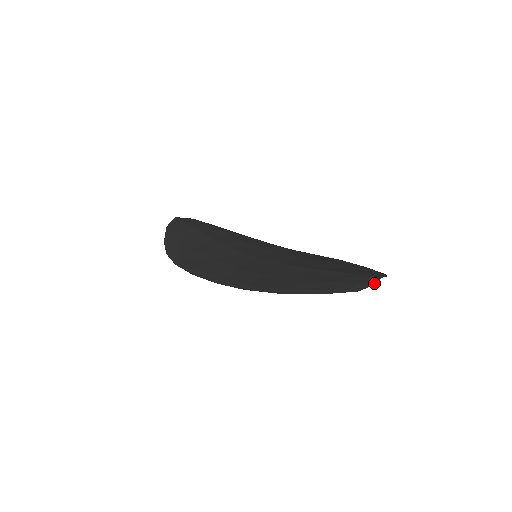
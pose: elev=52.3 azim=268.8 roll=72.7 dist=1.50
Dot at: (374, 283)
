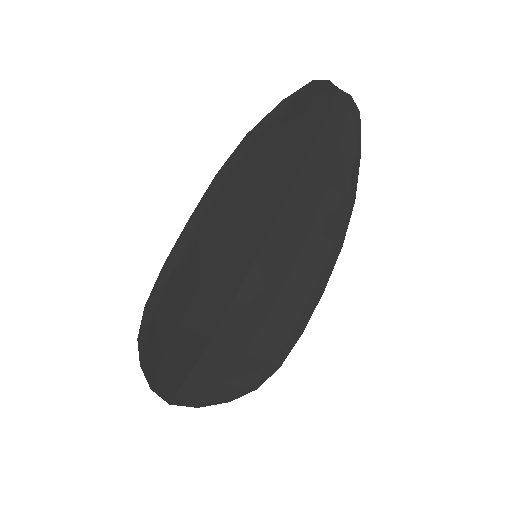
Dot at: (329, 83)
